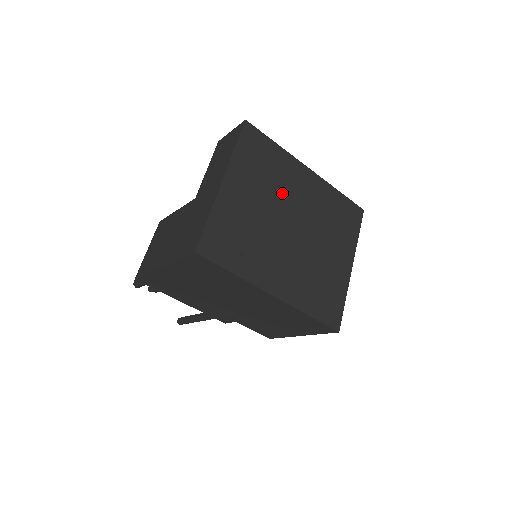
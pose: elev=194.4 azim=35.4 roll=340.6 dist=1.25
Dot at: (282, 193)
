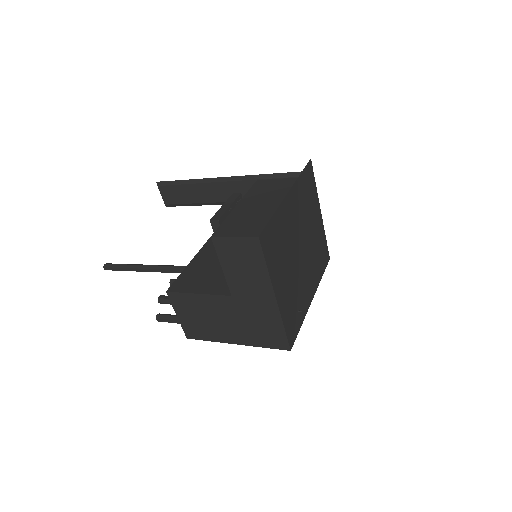
Dot at: (290, 241)
